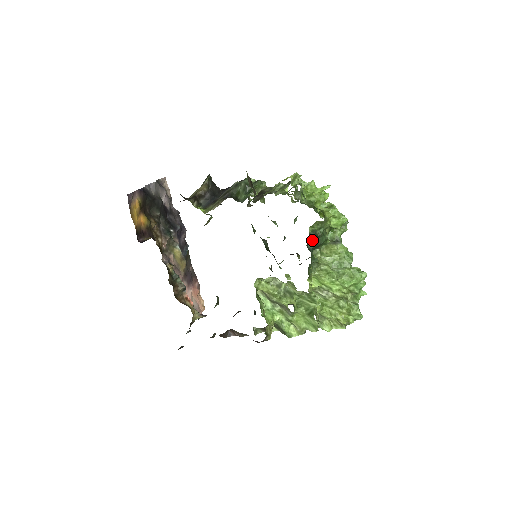
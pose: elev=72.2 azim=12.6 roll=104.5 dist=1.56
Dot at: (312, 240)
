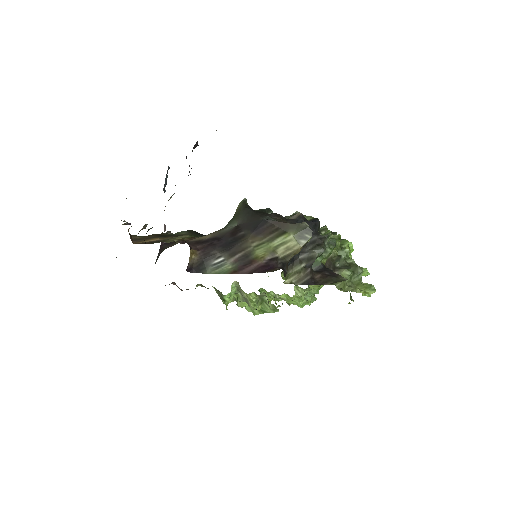
Dot at: occluded
